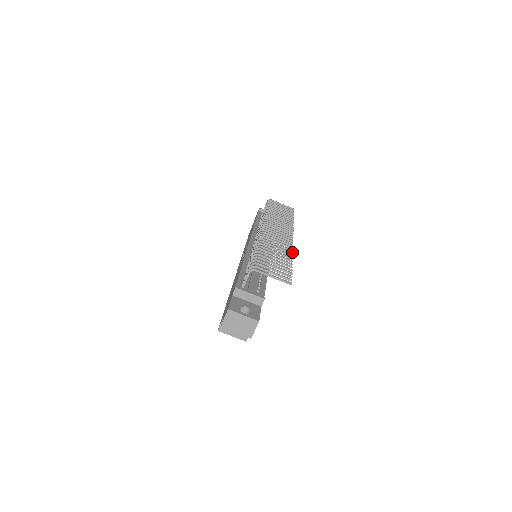
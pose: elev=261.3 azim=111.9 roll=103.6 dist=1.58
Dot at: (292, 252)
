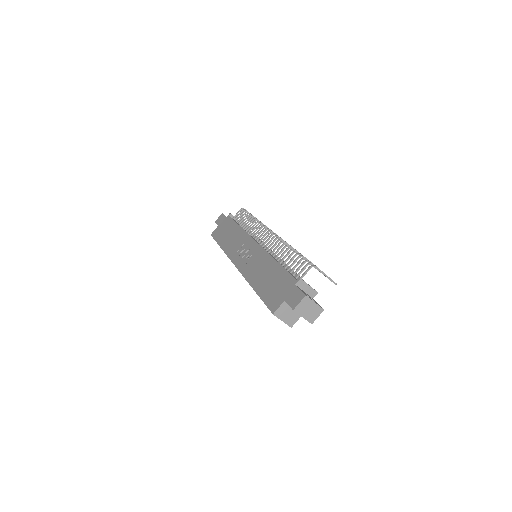
Dot at: occluded
